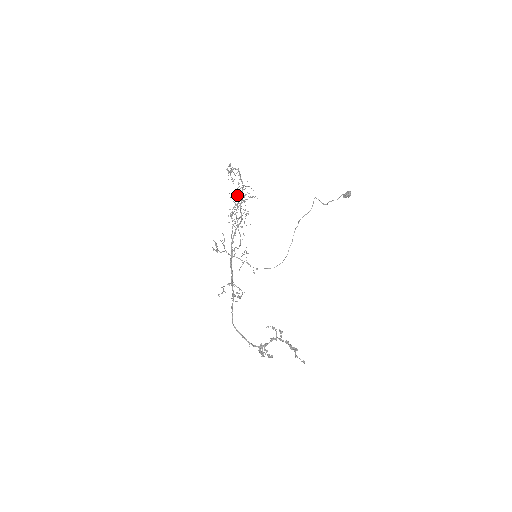
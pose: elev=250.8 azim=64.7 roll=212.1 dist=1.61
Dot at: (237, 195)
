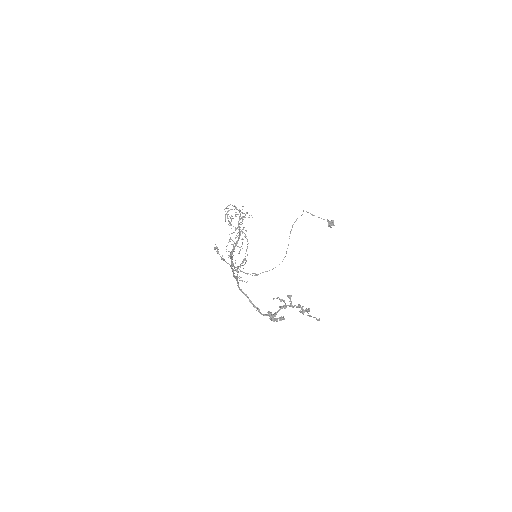
Dot at: occluded
